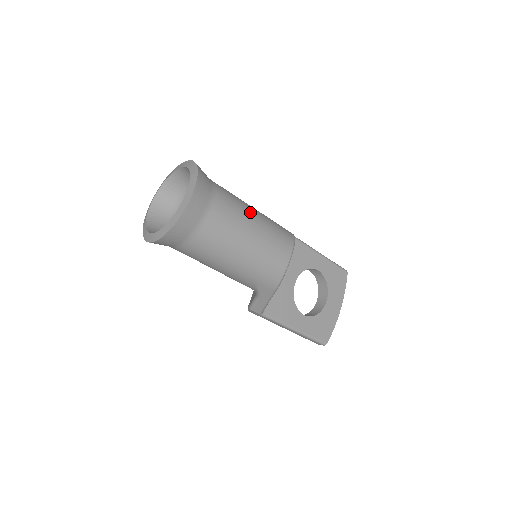
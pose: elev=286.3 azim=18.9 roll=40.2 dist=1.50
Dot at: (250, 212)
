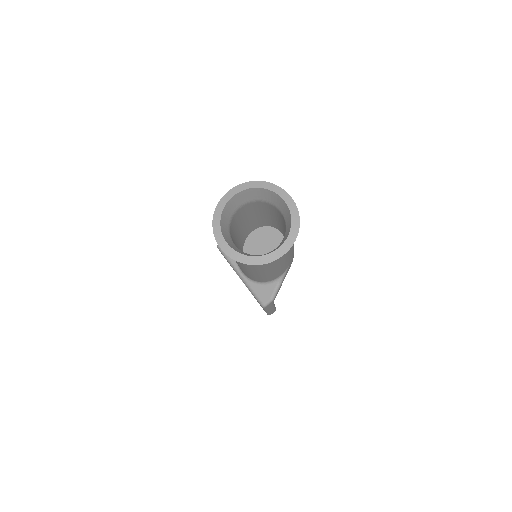
Dot at: occluded
